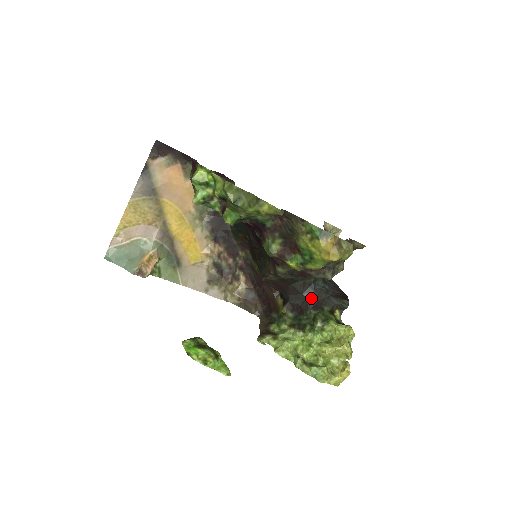
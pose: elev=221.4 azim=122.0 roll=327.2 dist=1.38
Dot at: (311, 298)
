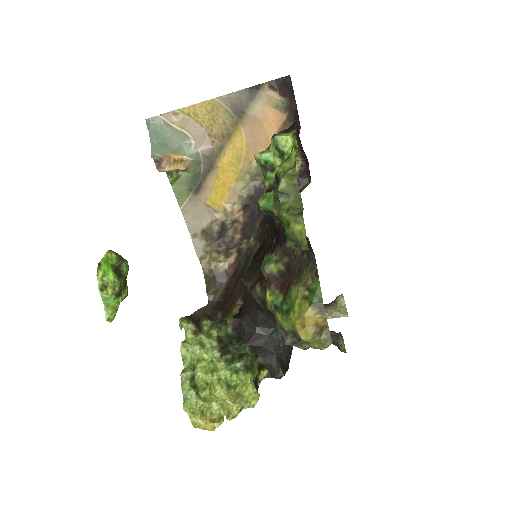
Dot at: (259, 338)
